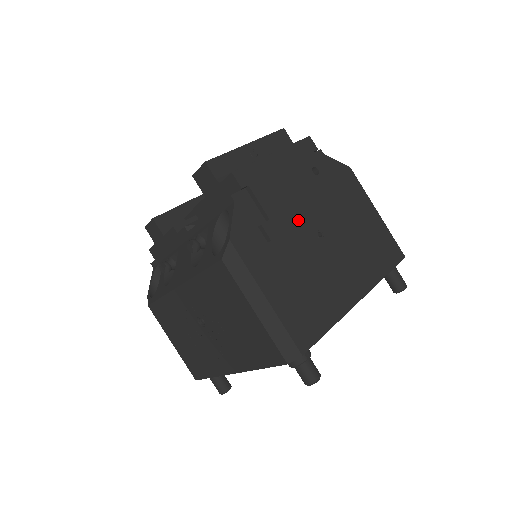
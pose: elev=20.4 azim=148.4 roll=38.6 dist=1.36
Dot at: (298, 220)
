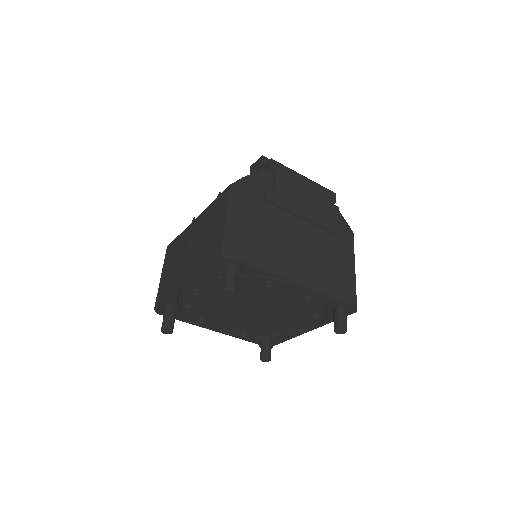
Dot at: (292, 210)
